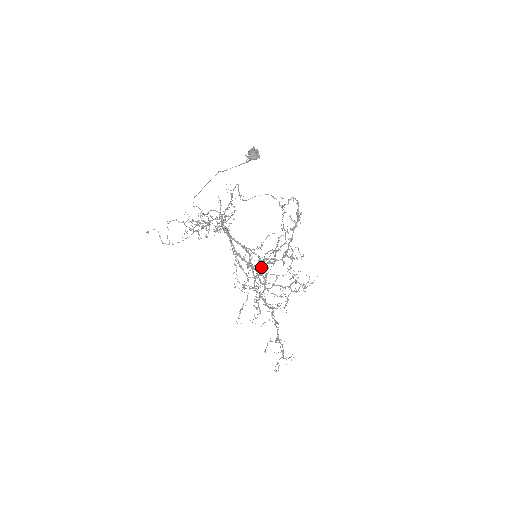
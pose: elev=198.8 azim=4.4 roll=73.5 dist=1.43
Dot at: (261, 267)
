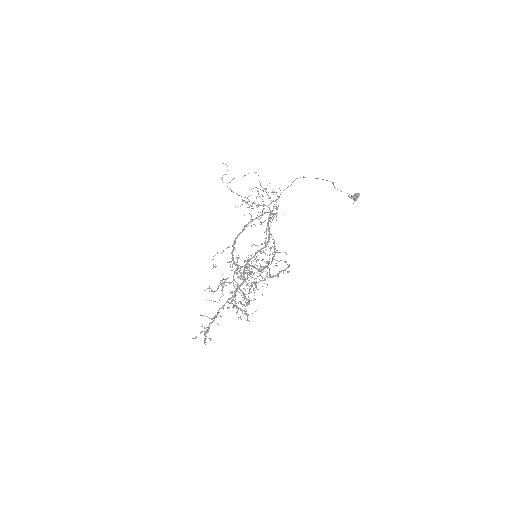
Dot at: occluded
